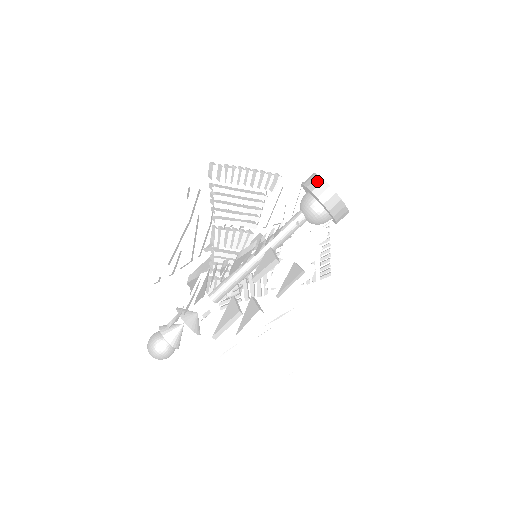
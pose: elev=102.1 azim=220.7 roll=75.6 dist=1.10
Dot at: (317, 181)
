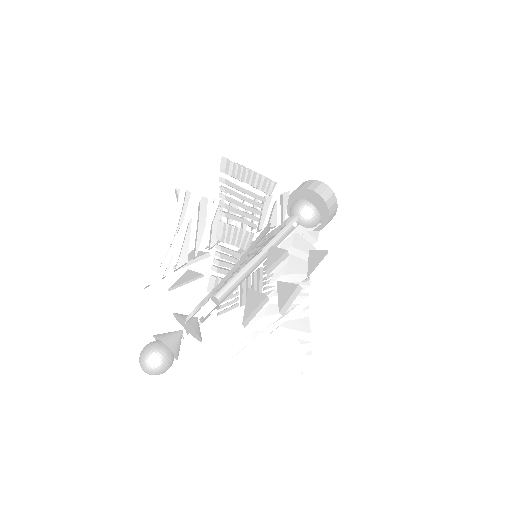
Dot at: (316, 183)
